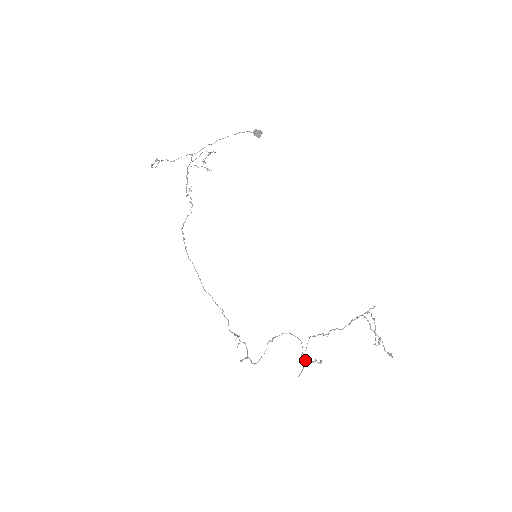
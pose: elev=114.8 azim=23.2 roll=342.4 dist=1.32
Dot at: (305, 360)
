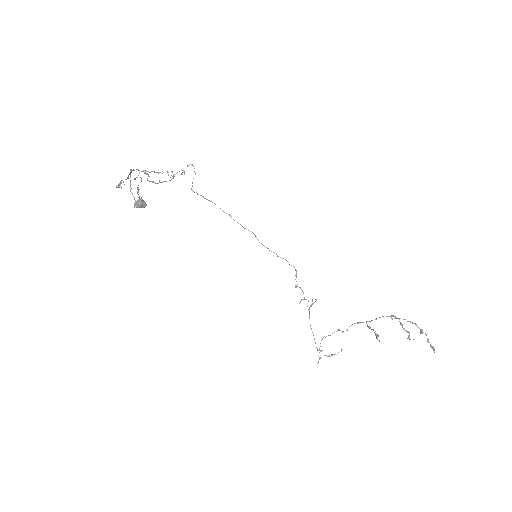
Dot at: (319, 357)
